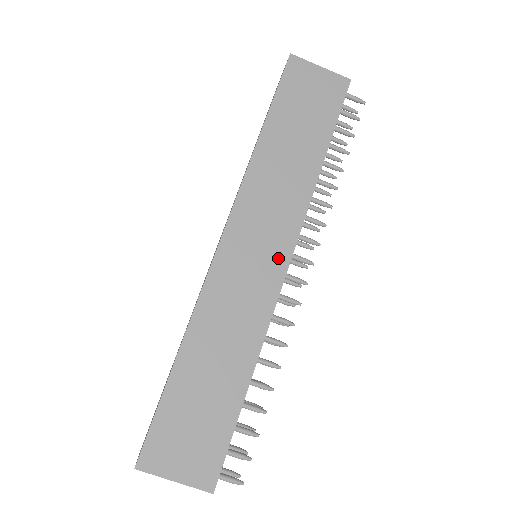
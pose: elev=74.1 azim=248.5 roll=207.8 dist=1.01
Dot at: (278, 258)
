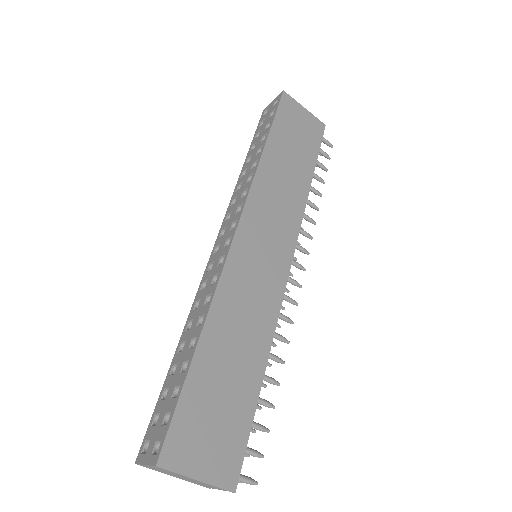
Dot at: (282, 258)
